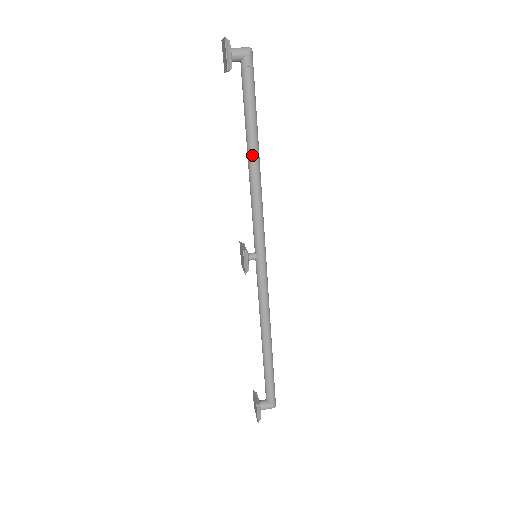
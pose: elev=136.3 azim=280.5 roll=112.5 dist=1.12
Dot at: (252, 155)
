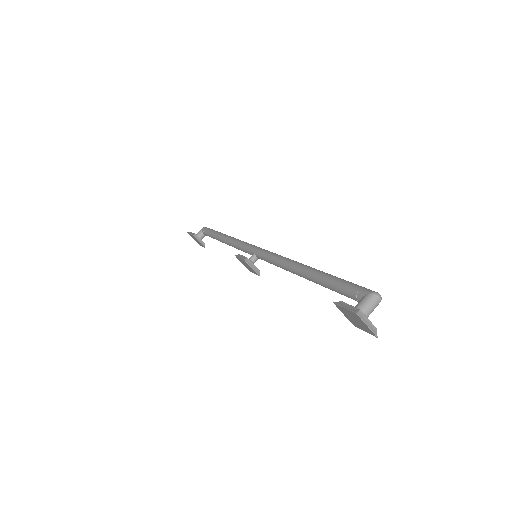
Dot at: occluded
